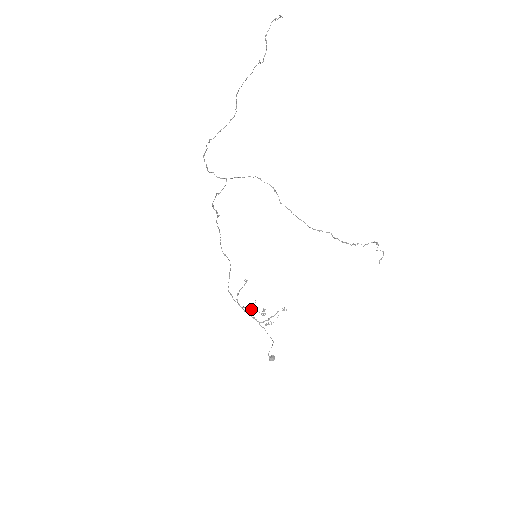
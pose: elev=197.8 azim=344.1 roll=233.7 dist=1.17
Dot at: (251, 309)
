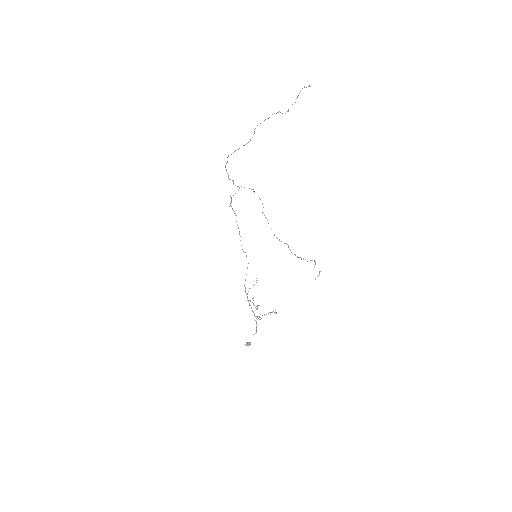
Dot at: occluded
